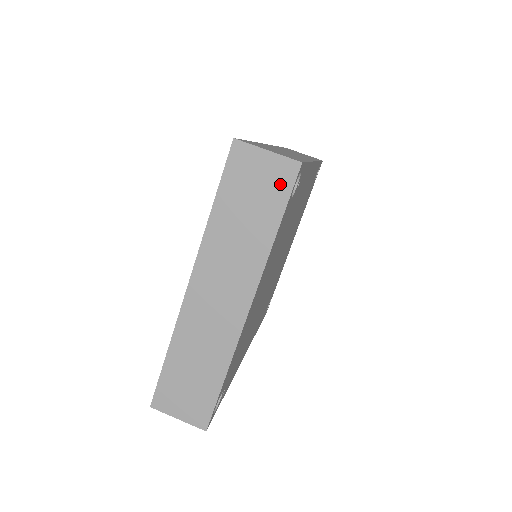
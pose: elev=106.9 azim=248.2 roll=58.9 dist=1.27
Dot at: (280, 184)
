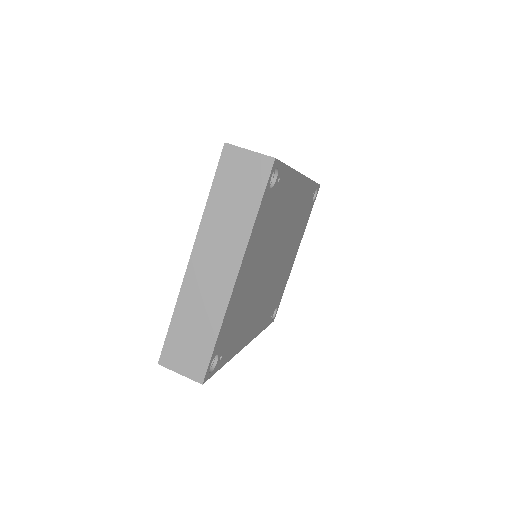
Dot at: (259, 175)
